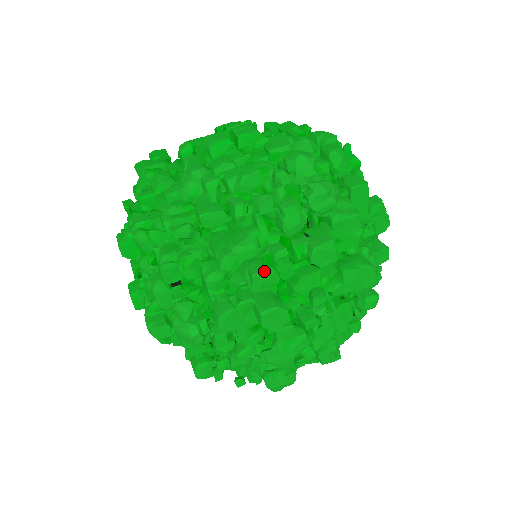
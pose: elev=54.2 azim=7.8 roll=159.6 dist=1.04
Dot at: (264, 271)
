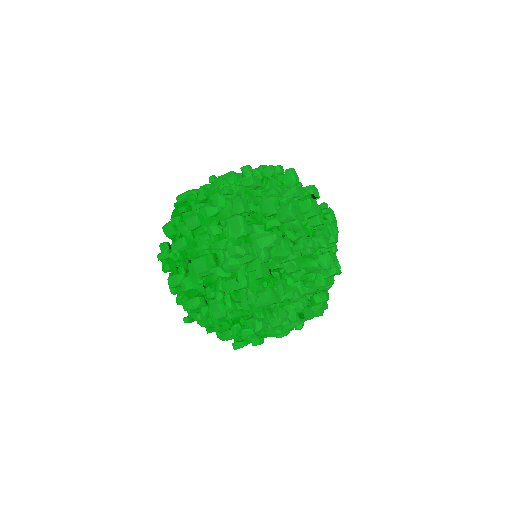
Dot at: (298, 187)
